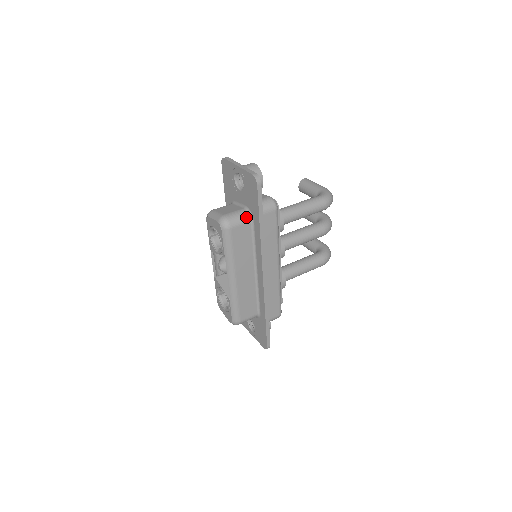
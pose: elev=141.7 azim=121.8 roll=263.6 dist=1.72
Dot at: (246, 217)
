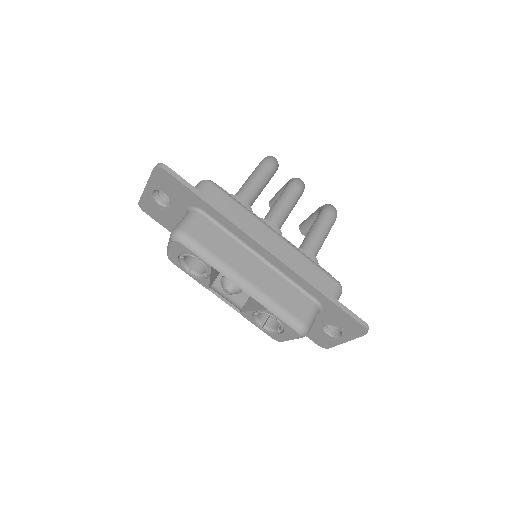
Dot at: (193, 214)
